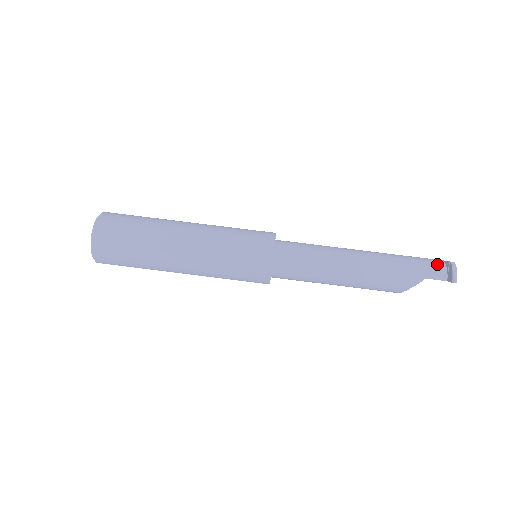
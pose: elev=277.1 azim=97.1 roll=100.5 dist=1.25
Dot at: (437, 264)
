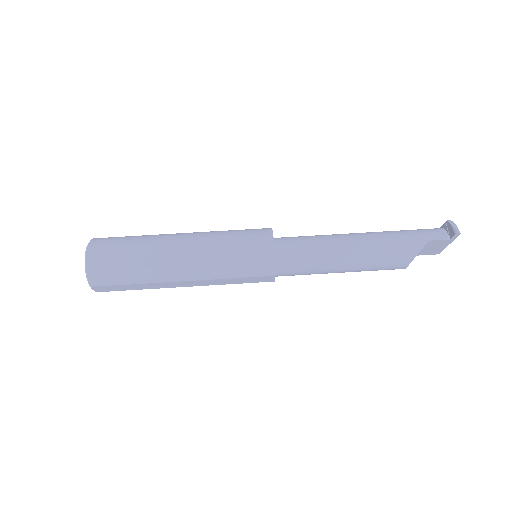
Dot at: (435, 229)
